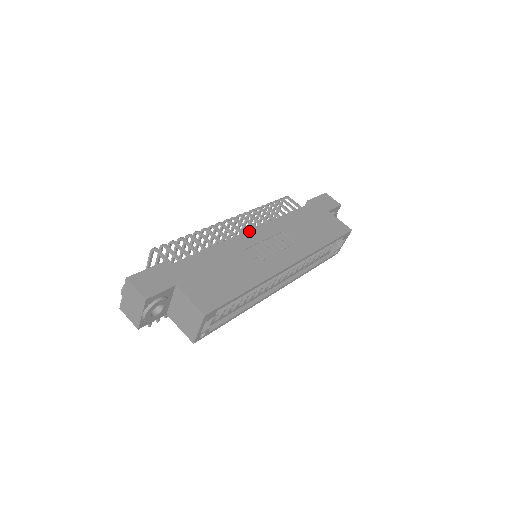
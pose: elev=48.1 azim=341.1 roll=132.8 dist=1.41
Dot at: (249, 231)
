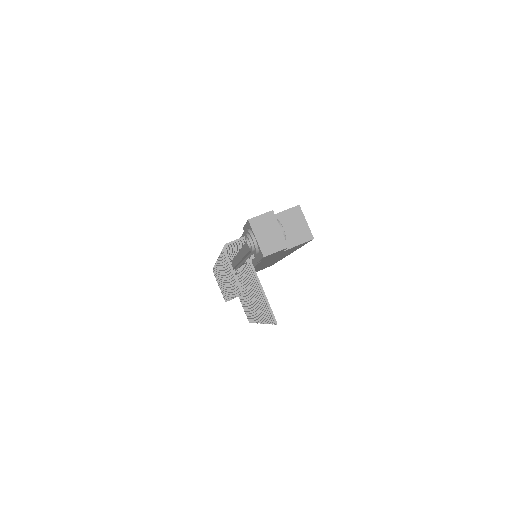
Dot at: occluded
